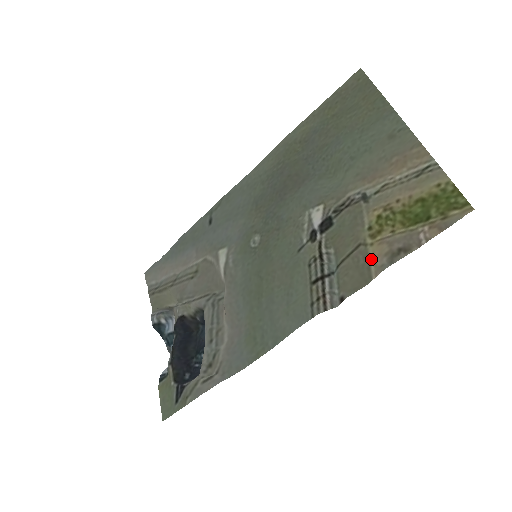
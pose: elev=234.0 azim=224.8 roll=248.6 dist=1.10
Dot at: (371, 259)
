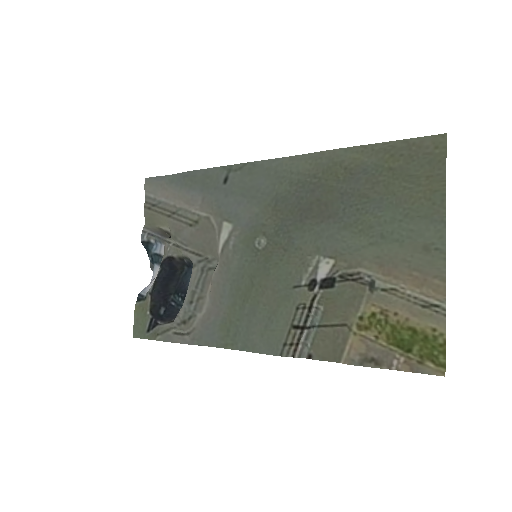
Dot at: (348, 345)
